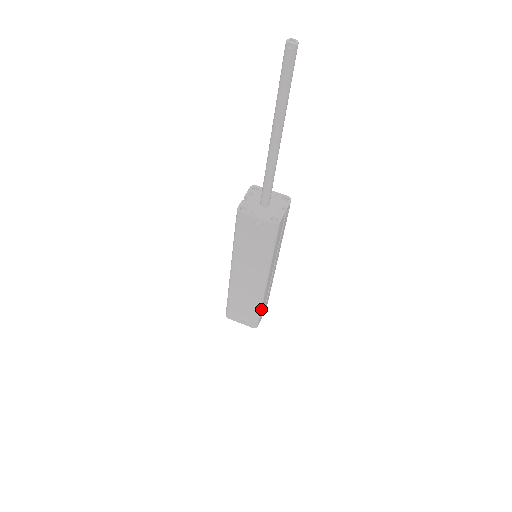
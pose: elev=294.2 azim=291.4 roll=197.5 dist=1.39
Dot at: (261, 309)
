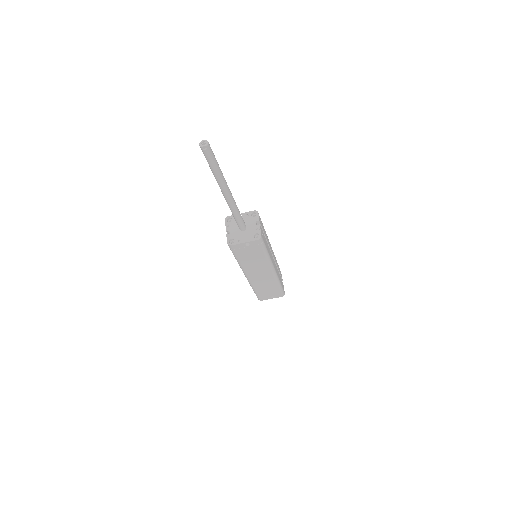
Dot at: (280, 284)
